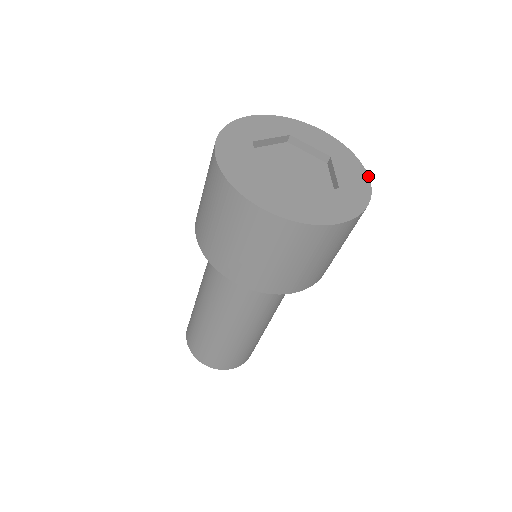
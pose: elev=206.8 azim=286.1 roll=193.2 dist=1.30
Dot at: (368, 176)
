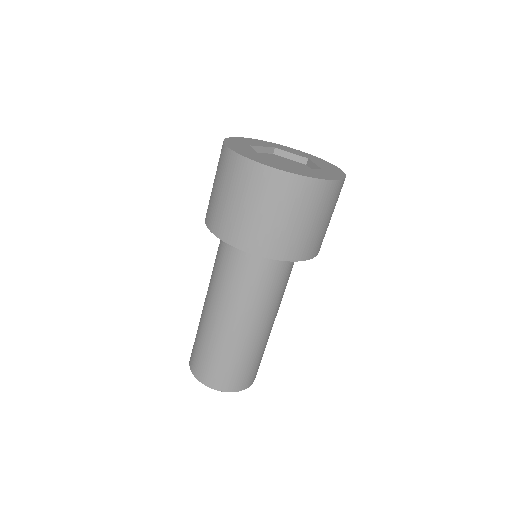
Dot at: (339, 168)
